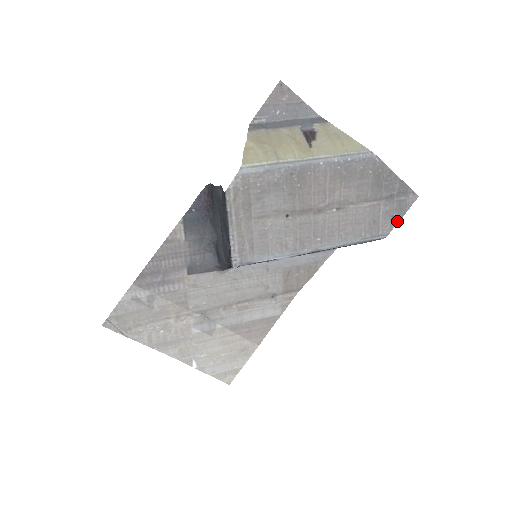
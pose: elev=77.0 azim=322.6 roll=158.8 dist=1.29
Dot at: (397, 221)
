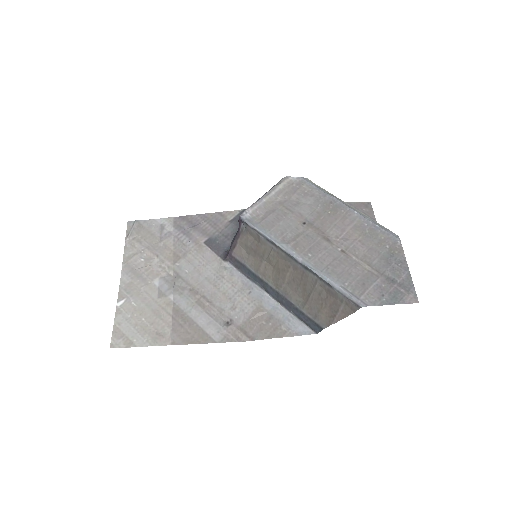
Dot at: (384, 303)
